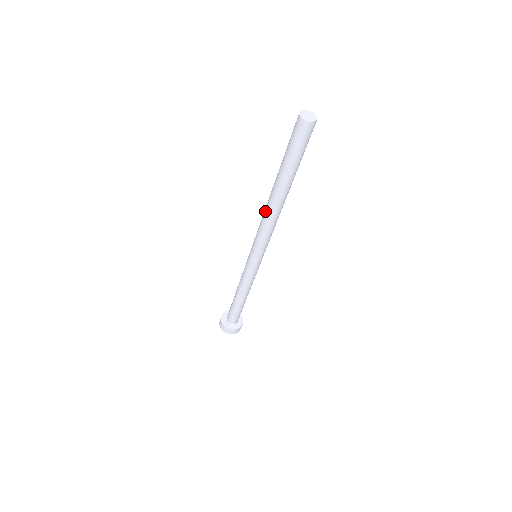
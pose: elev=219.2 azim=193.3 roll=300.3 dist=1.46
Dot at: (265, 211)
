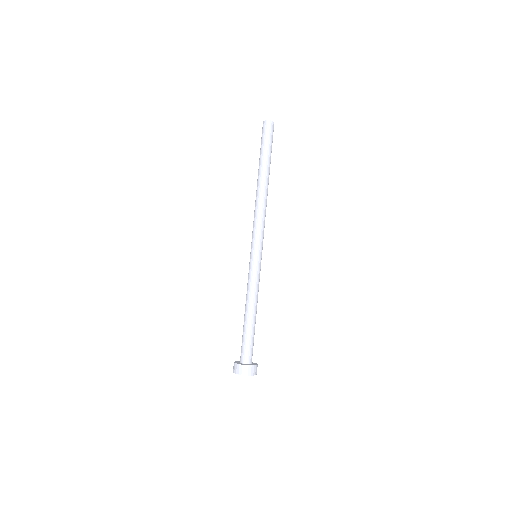
Dot at: (256, 201)
